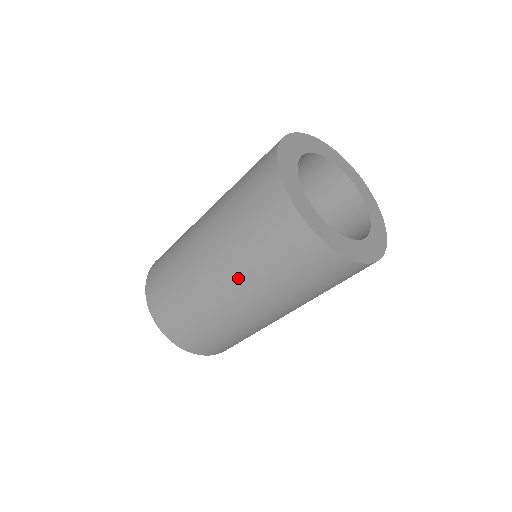
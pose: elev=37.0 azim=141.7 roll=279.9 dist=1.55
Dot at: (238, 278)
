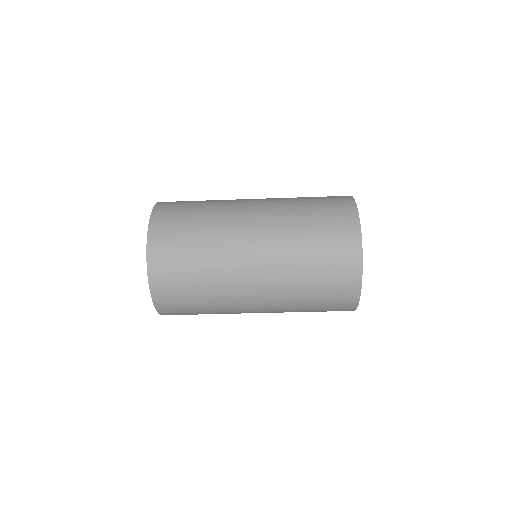
Dot at: (275, 252)
